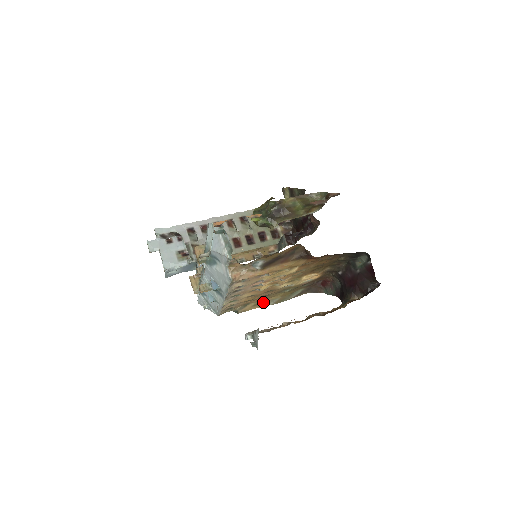
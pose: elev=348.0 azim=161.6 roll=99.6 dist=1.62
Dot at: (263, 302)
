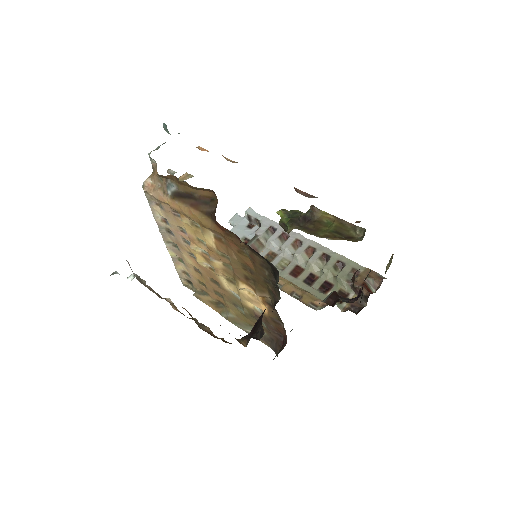
Dot at: (220, 307)
